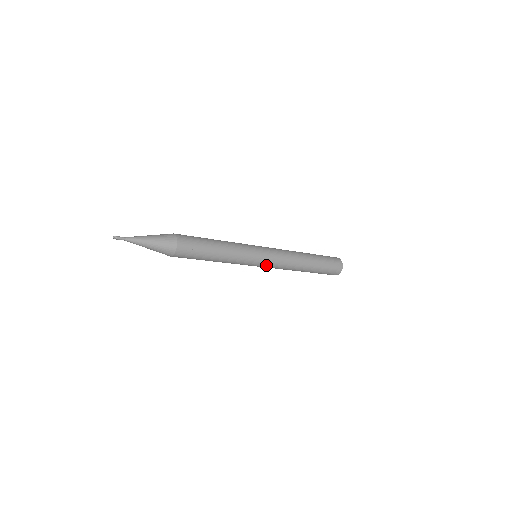
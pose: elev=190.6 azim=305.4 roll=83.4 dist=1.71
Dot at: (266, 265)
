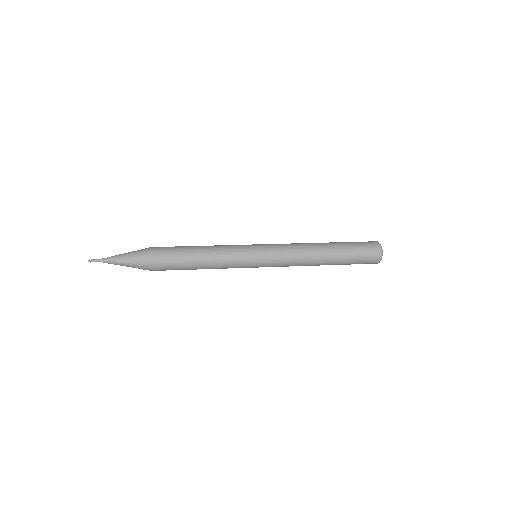
Dot at: occluded
